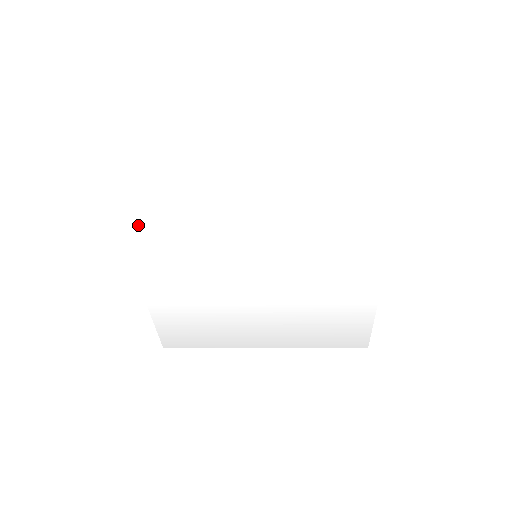
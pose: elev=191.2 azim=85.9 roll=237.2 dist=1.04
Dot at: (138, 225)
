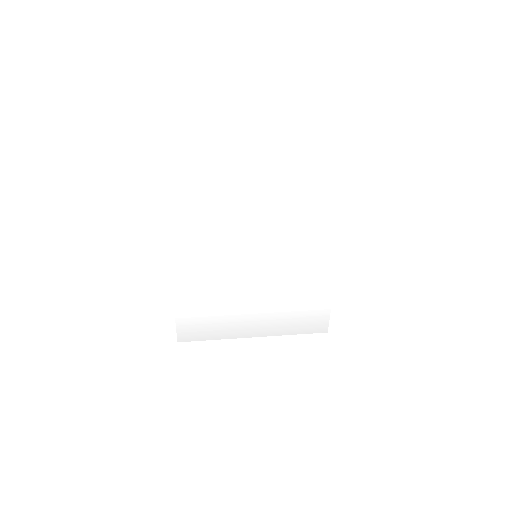
Dot at: (181, 234)
